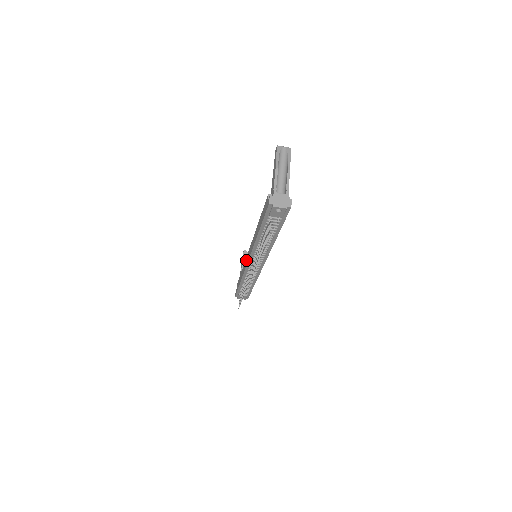
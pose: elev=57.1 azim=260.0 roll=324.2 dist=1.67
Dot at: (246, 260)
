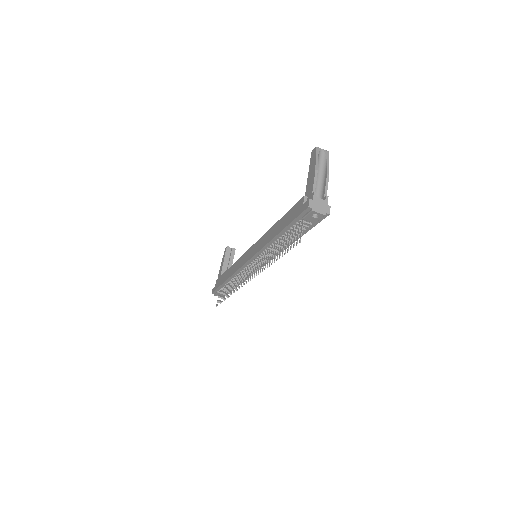
Dot at: (243, 258)
